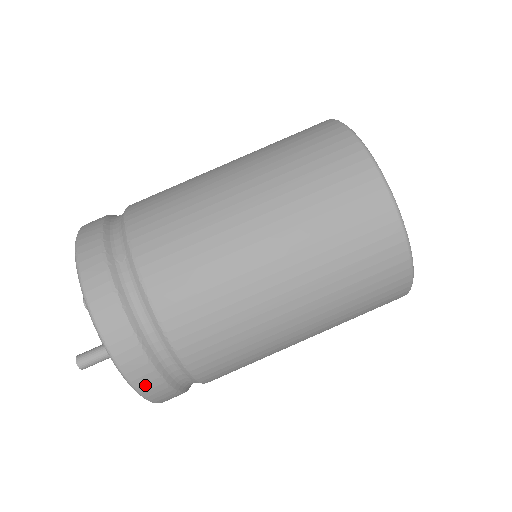
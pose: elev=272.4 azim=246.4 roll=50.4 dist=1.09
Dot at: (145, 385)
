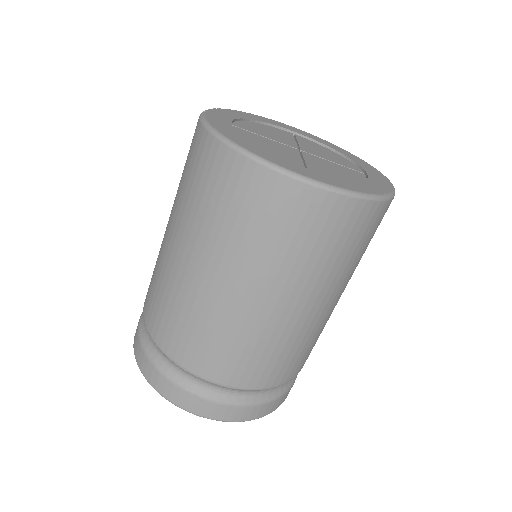
Dot at: (217, 414)
